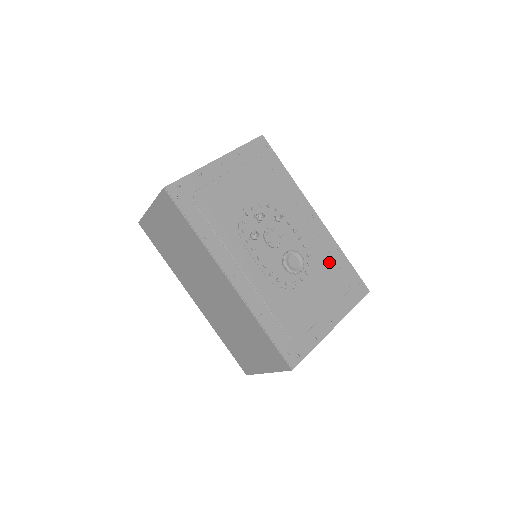
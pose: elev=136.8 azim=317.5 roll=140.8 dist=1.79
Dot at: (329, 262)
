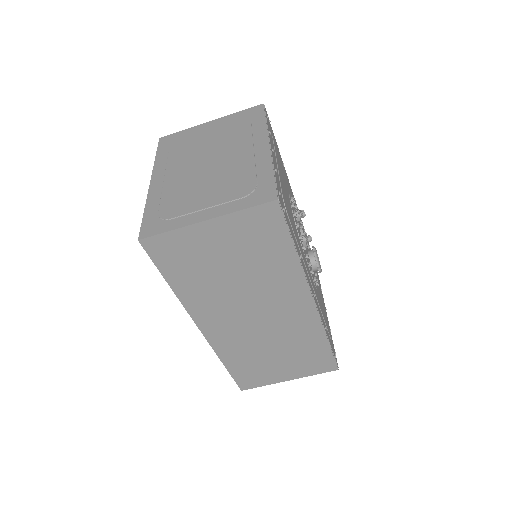
Dot at: occluded
